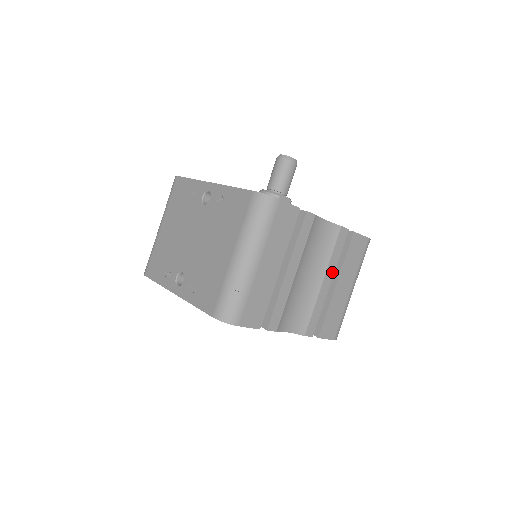
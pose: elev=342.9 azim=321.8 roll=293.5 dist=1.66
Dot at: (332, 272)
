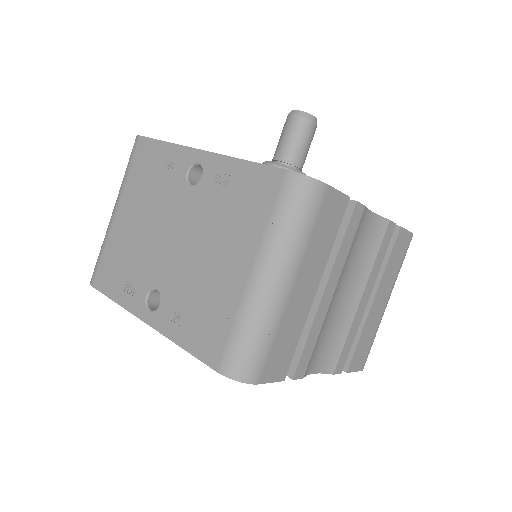
Dot at: (372, 284)
